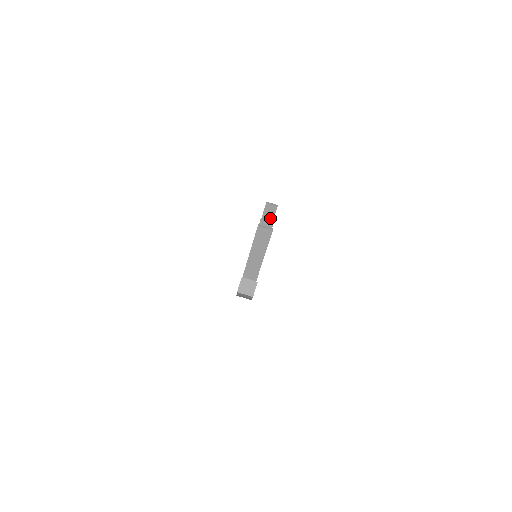
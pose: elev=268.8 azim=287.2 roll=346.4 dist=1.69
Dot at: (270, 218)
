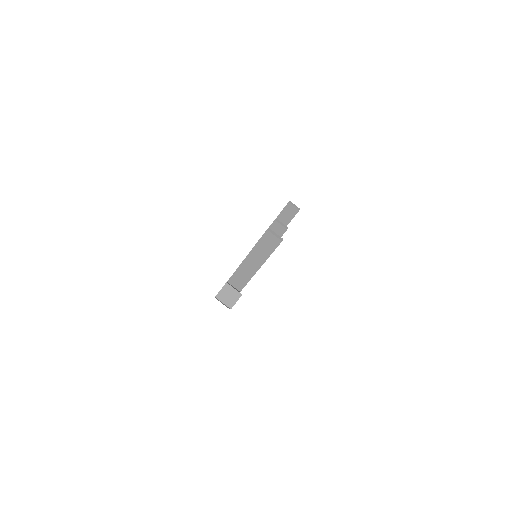
Dot at: (287, 220)
